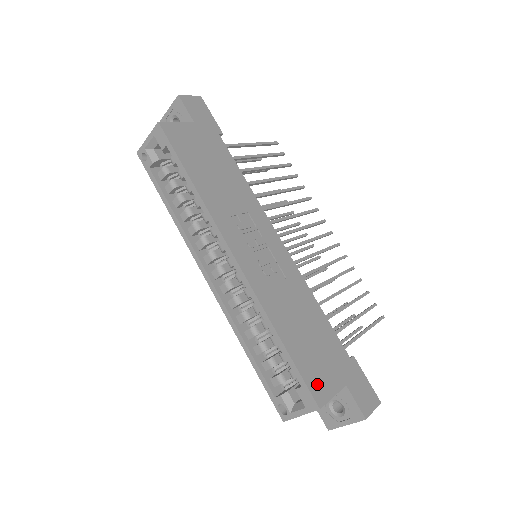
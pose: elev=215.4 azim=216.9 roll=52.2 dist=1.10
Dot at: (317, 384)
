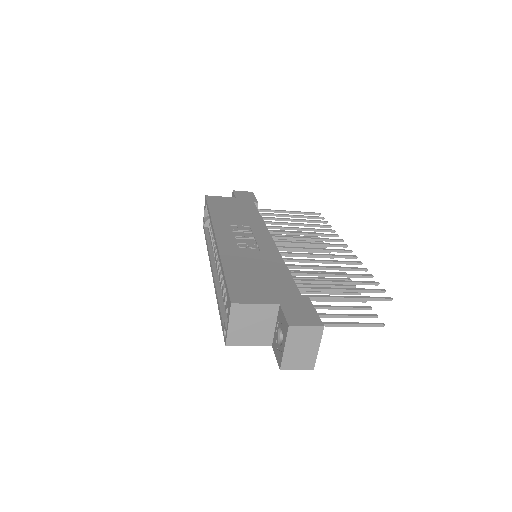
Dot at: (241, 294)
